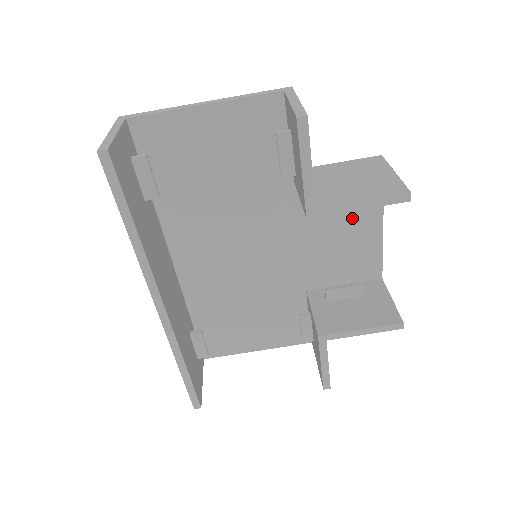
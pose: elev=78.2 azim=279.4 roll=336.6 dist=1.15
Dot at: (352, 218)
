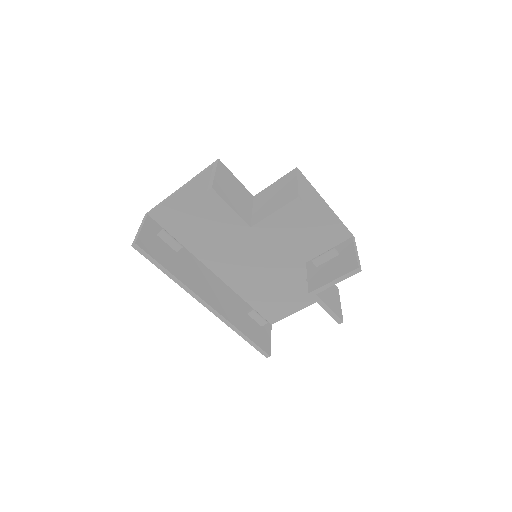
Dot at: (303, 210)
